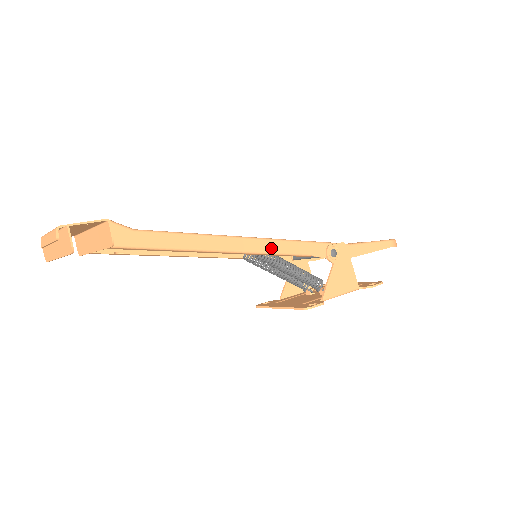
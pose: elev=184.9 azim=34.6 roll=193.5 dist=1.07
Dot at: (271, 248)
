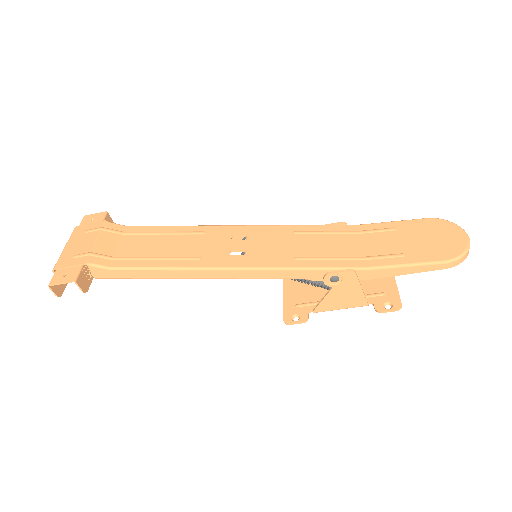
Dot at: (249, 275)
